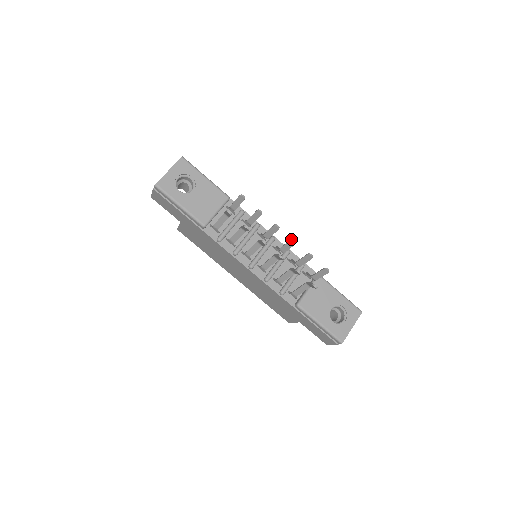
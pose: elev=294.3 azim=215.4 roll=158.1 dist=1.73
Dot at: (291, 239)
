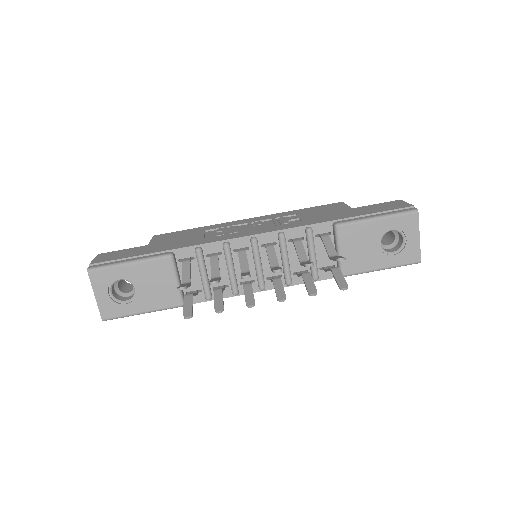
Dot at: (273, 272)
